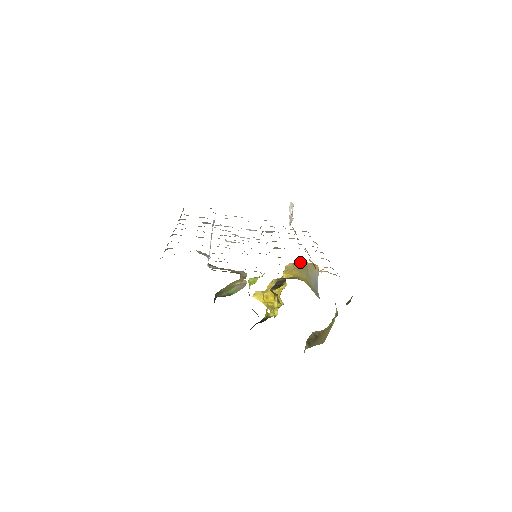
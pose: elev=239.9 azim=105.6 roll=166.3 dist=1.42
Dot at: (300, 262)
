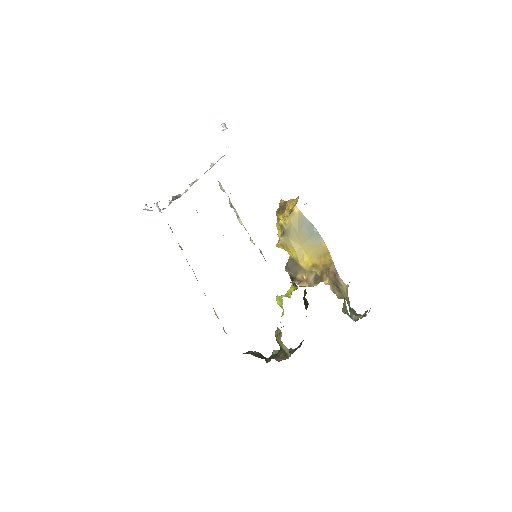
Dot at: (283, 223)
